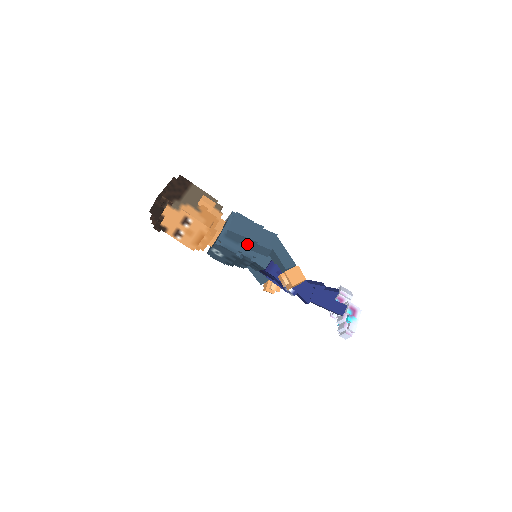
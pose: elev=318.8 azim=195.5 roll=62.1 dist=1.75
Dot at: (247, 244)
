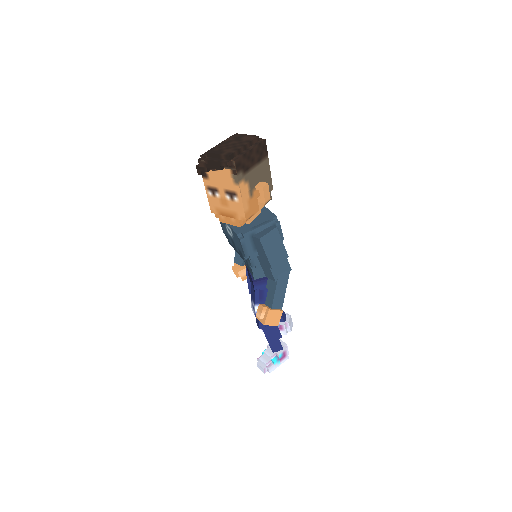
Dot at: (262, 257)
